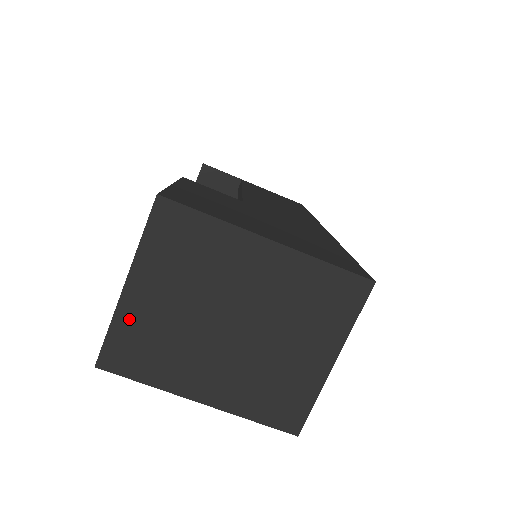
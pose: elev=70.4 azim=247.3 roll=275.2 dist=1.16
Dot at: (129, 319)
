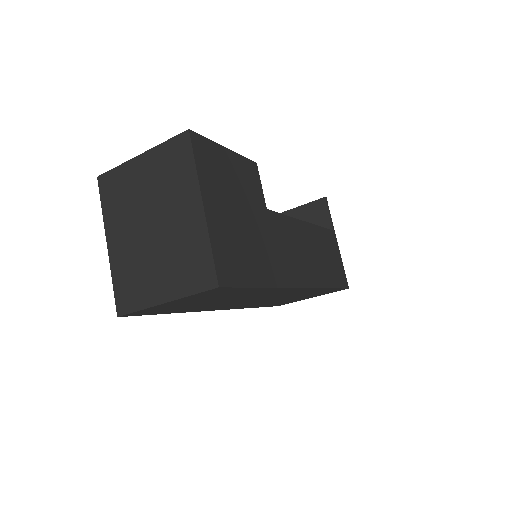
Dot at: (126, 172)
